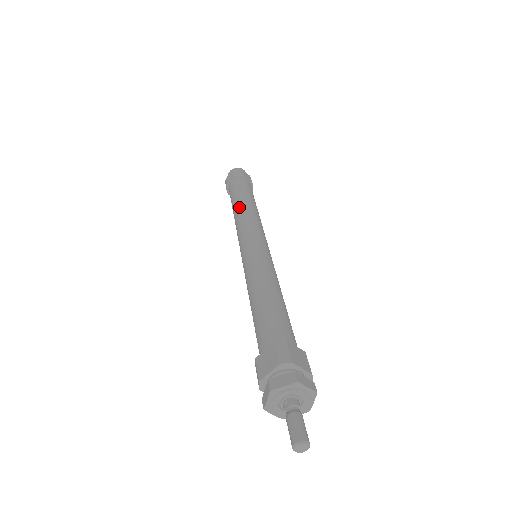
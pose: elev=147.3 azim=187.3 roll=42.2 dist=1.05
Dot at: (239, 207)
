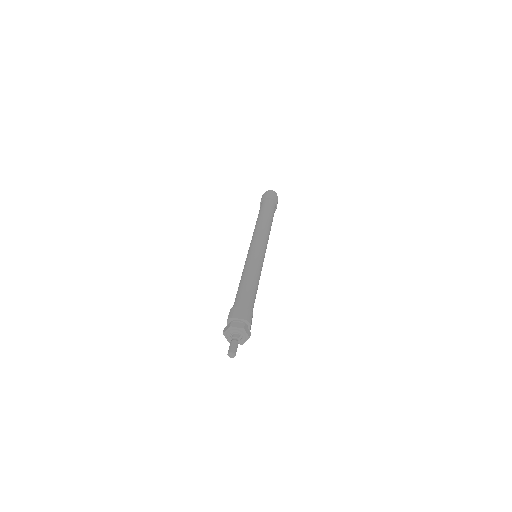
Dot at: (255, 225)
